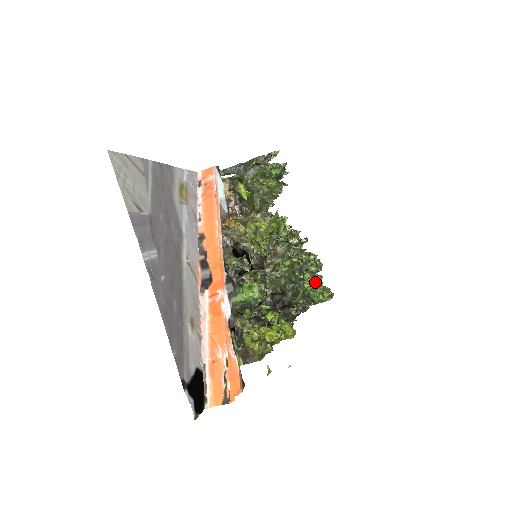
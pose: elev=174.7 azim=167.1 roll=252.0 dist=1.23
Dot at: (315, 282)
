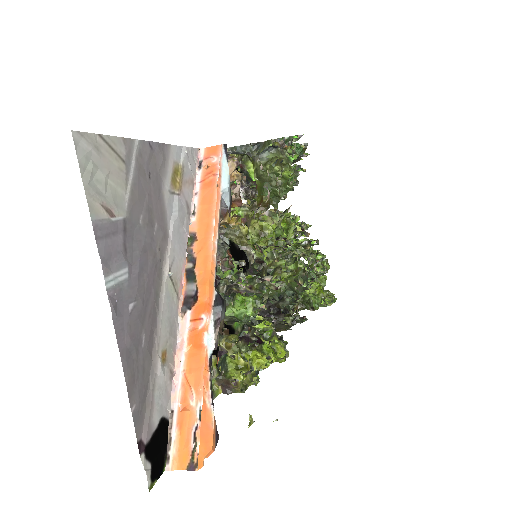
Dot at: (318, 286)
